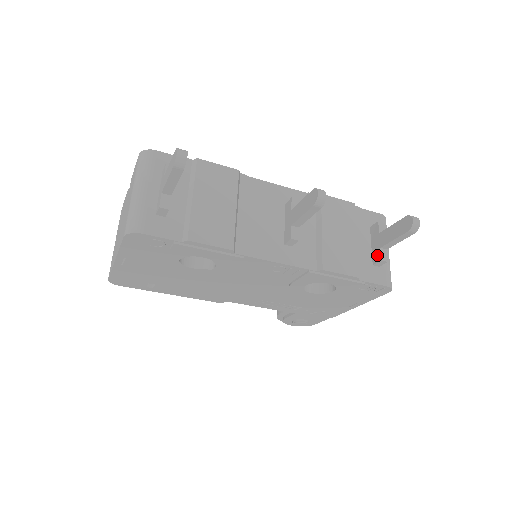
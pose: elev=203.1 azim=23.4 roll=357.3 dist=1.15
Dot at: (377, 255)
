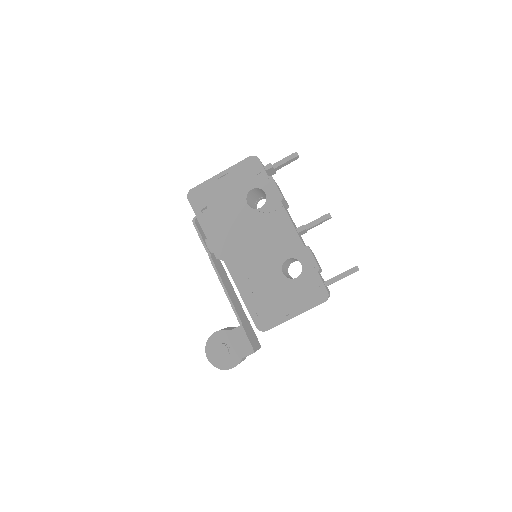
Dot at: (328, 280)
